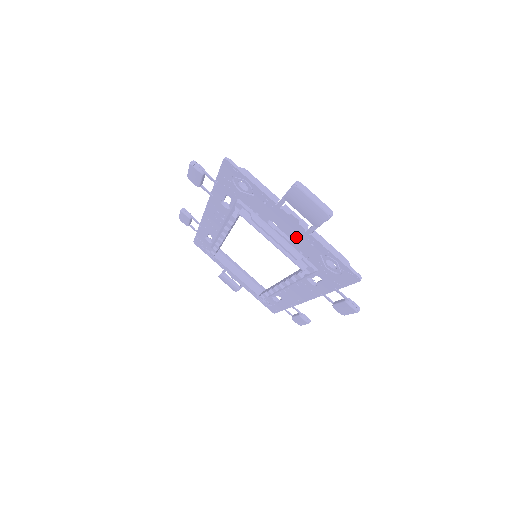
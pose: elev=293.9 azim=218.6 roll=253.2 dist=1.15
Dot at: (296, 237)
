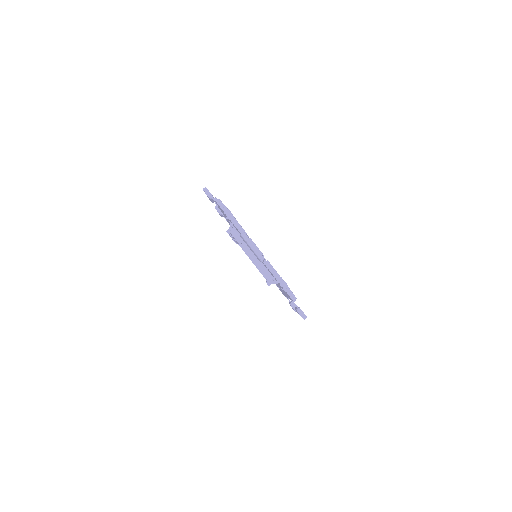
Dot at: occluded
